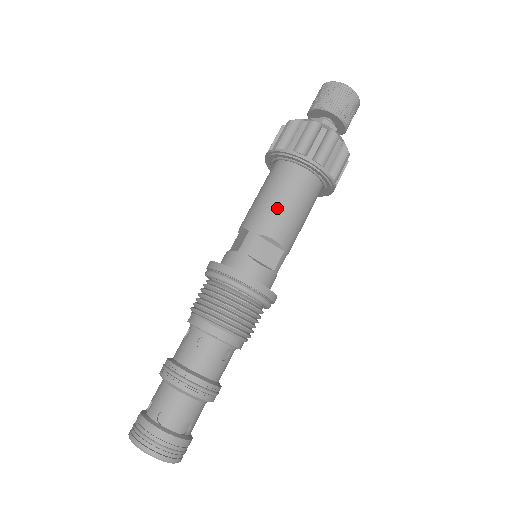
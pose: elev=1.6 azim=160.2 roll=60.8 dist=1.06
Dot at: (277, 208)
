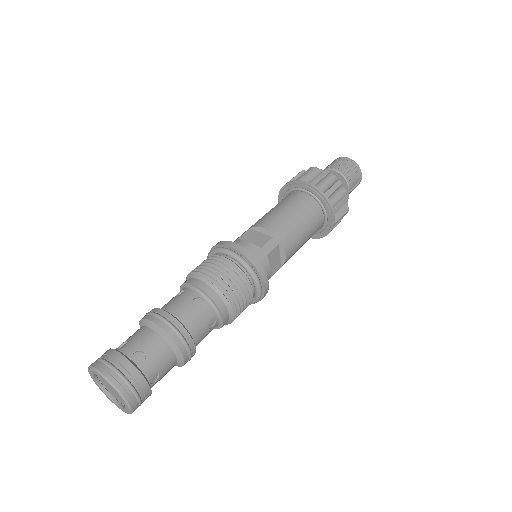
Dot at: (270, 213)
